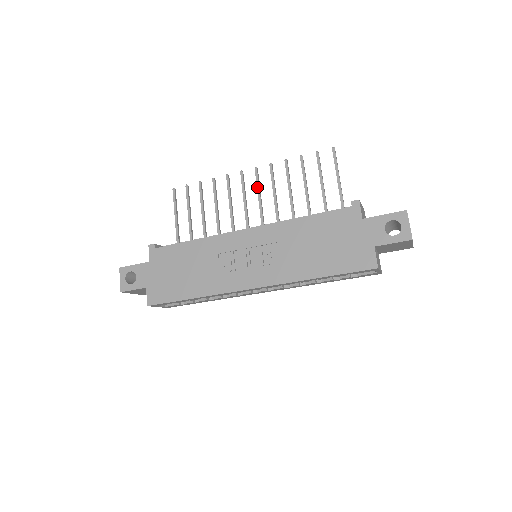
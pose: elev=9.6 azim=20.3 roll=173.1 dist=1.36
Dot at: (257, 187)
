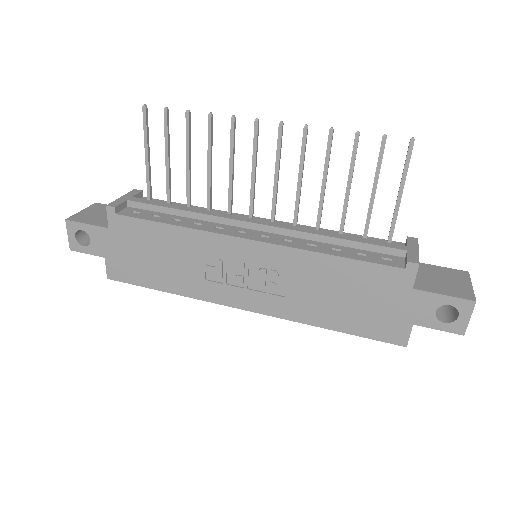
Dot at: (276, 156)
